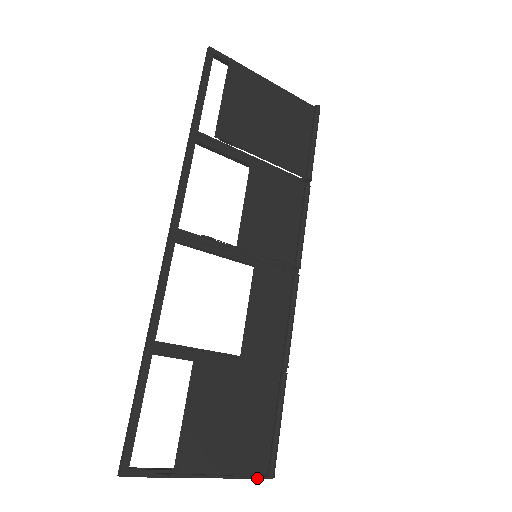
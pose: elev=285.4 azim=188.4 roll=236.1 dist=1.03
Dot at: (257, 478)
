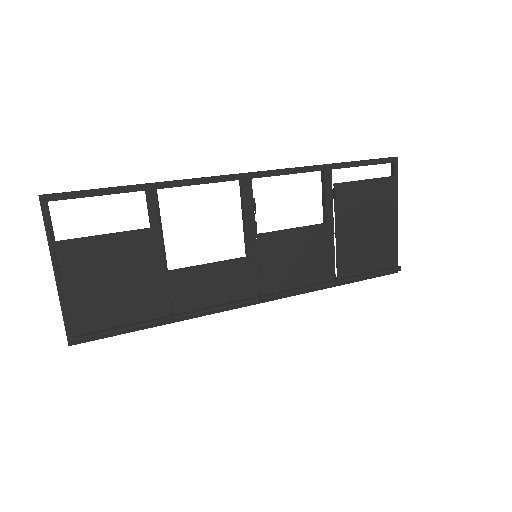
Dot at: (66, 329)
